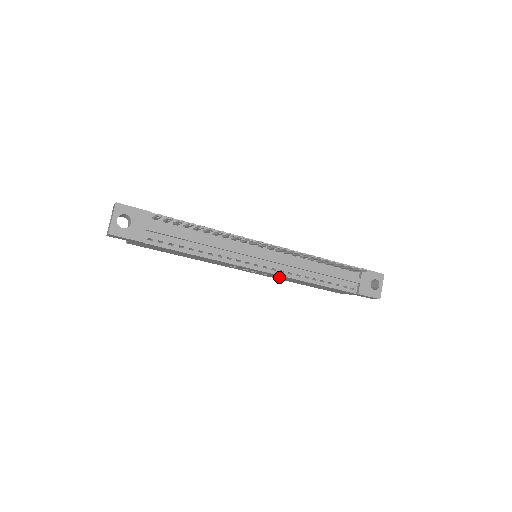
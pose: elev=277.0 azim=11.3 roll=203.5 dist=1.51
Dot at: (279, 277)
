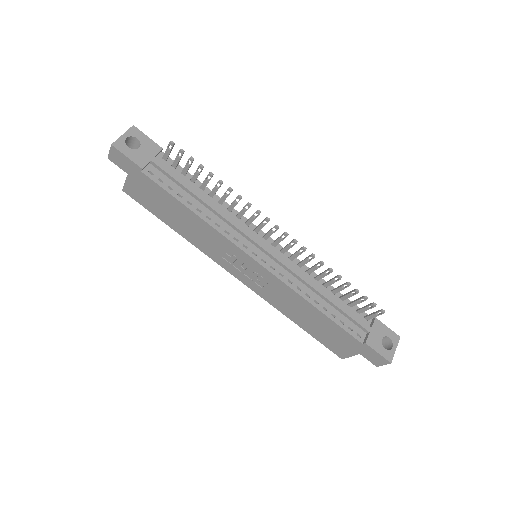
Dot at: (275, 292)
